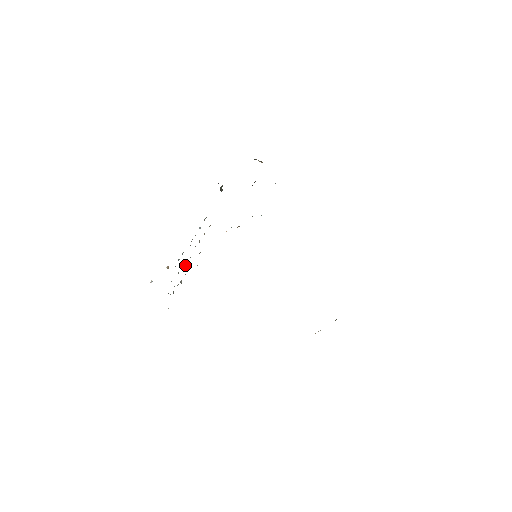
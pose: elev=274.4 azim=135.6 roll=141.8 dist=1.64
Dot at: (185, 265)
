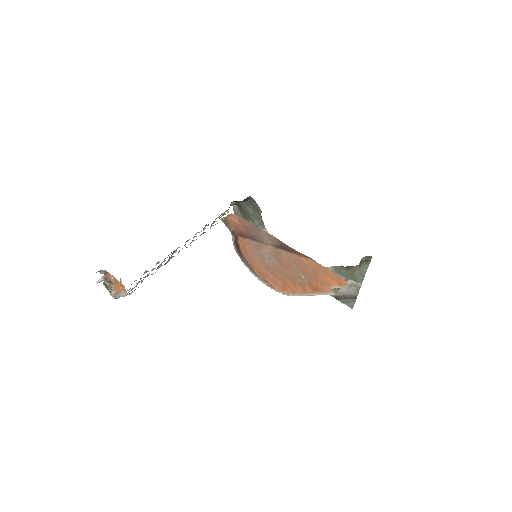
Dot at: occluded
